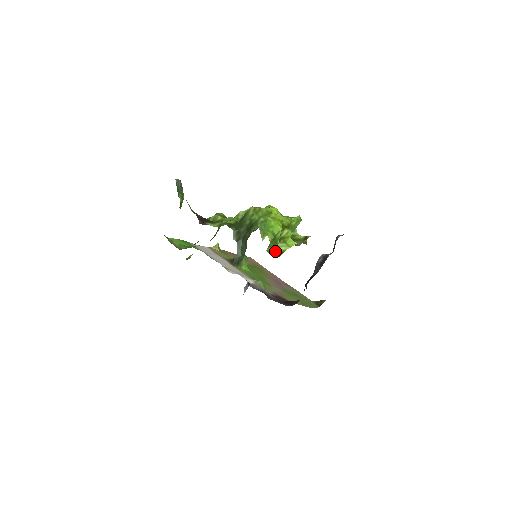
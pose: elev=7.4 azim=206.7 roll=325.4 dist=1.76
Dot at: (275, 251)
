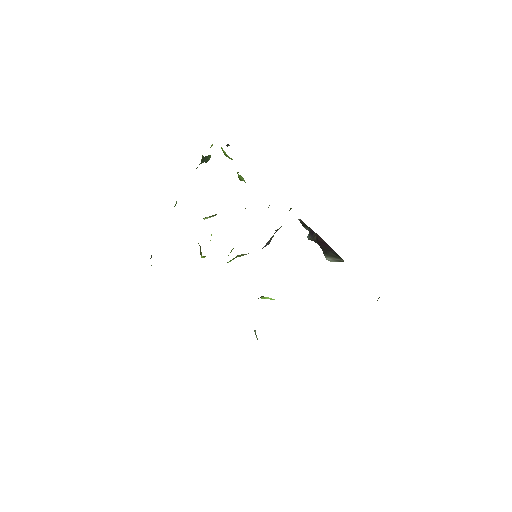
Dot at: occluded
